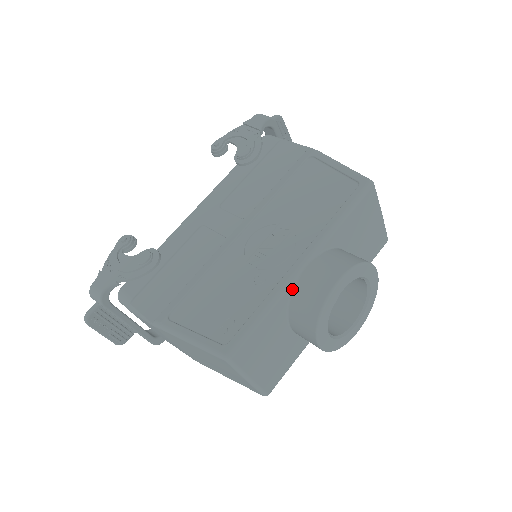
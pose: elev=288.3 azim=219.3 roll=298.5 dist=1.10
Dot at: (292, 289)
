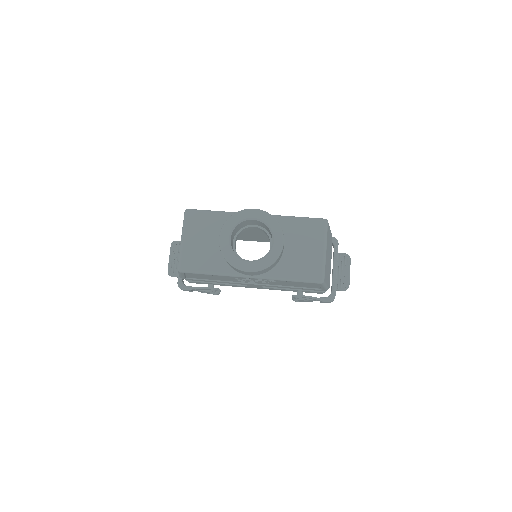
Dot at: occluded
